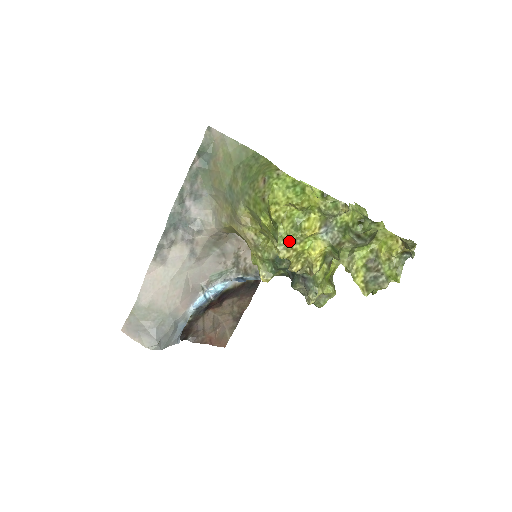
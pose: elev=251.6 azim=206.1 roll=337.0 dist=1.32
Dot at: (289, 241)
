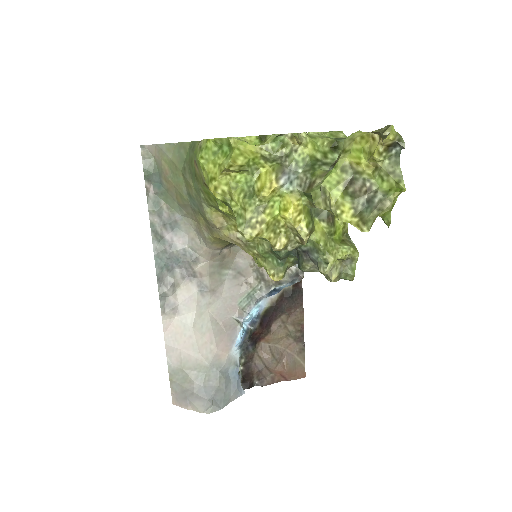
Dot at: (248, 215)
